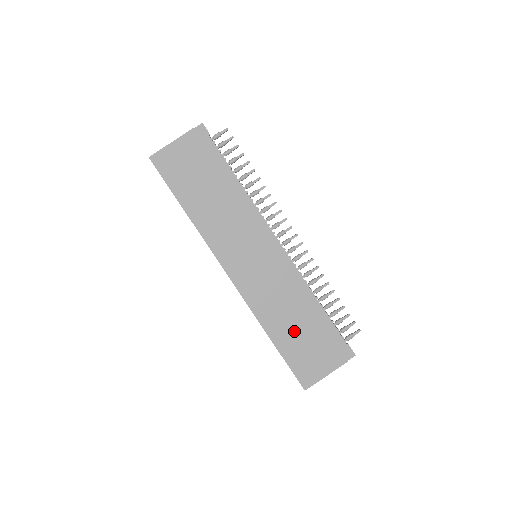
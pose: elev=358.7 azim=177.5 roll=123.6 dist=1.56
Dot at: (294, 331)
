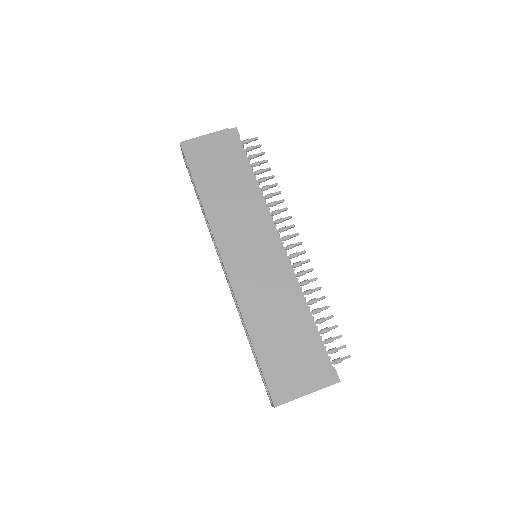
Dot at: (277, 336)
